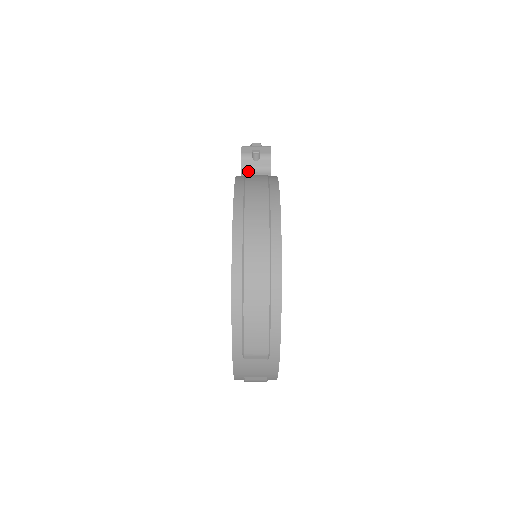
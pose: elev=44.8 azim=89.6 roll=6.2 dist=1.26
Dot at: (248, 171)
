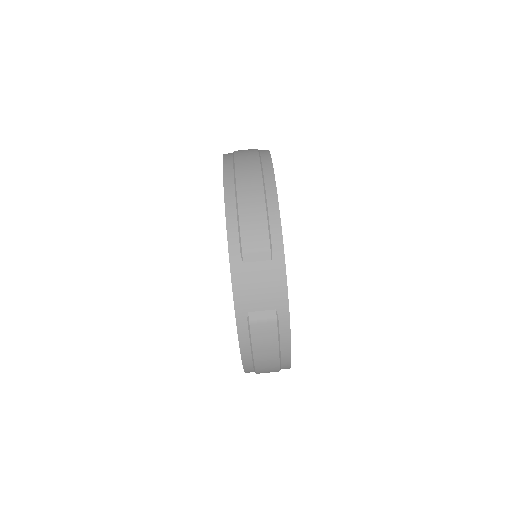
Dot at: occluded
